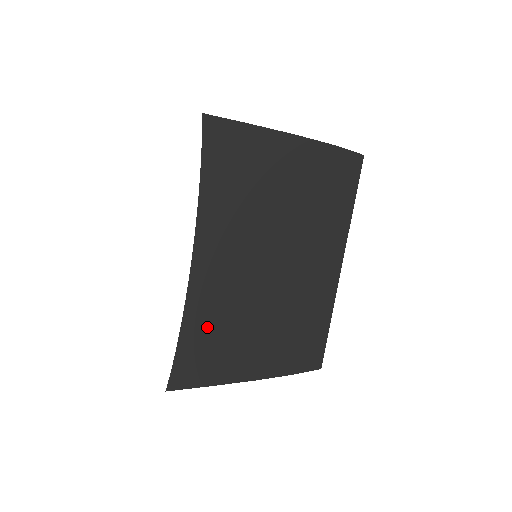
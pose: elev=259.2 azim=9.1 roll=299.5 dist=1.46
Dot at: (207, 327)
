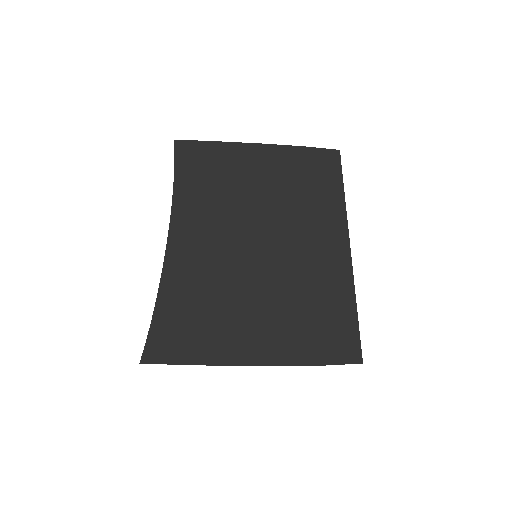
Dot at: (187, 296)
